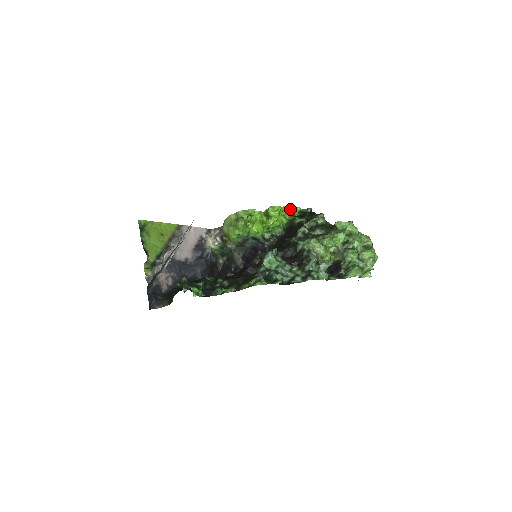
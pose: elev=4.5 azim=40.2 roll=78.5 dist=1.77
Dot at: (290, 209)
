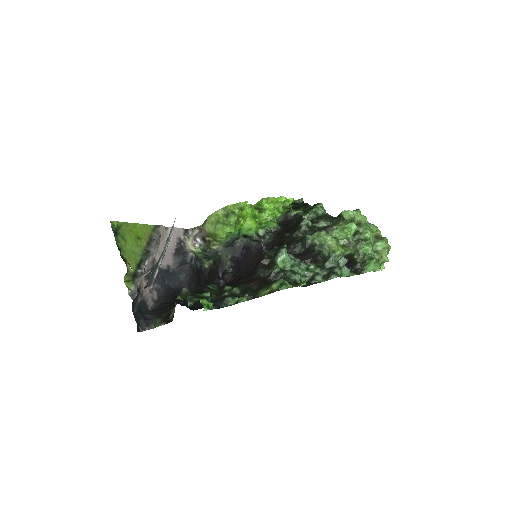
Dot at: (284, 200)
